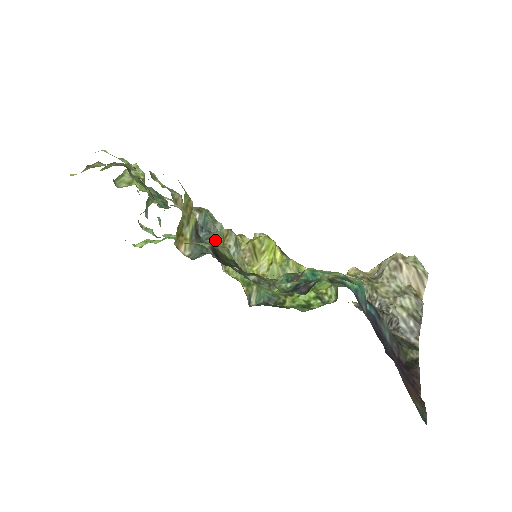
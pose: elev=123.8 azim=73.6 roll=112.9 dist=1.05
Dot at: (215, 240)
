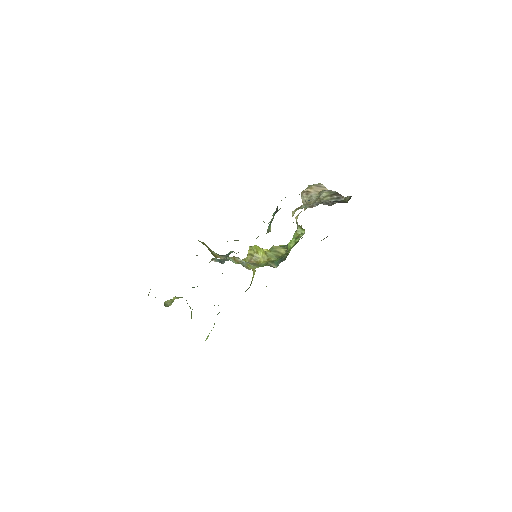
Dot at: occluded
